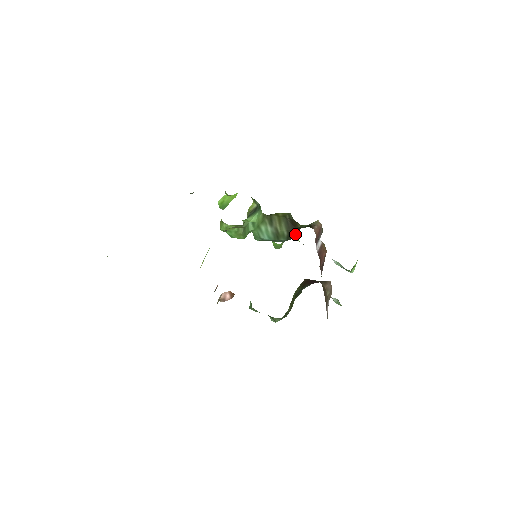
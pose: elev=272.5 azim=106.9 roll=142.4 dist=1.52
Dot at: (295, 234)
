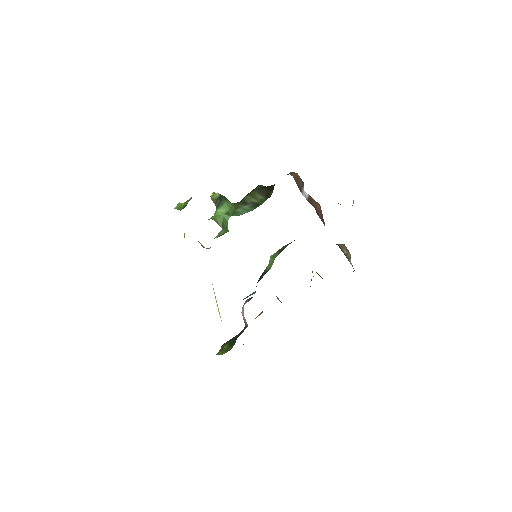
Dot at: (272, 190)
